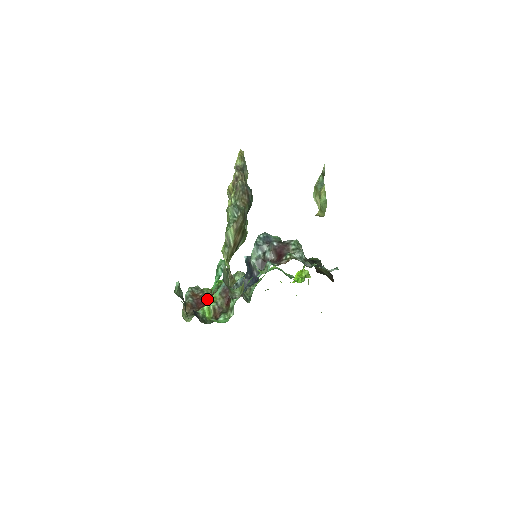
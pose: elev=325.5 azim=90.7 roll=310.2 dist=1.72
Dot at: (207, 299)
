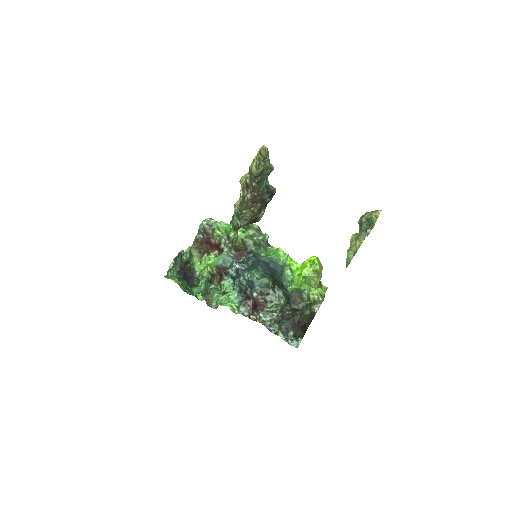
Dot at: (214, 245)
